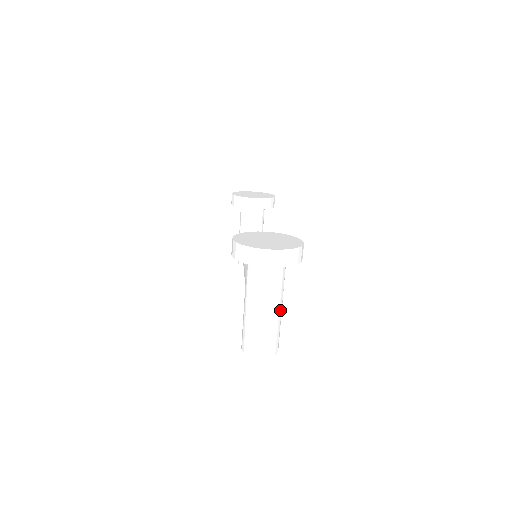
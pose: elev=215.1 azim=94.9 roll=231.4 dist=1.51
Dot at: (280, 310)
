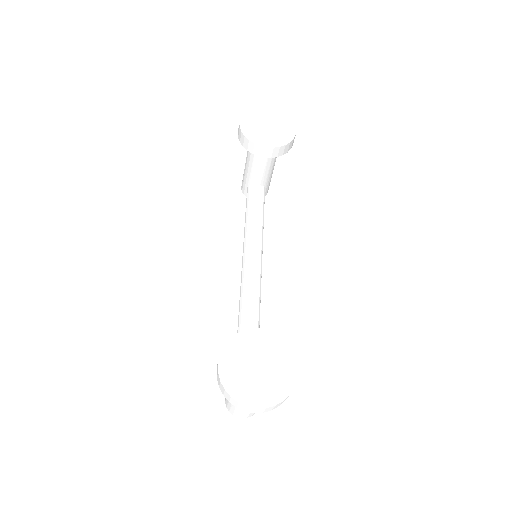
Dot at: occluded
